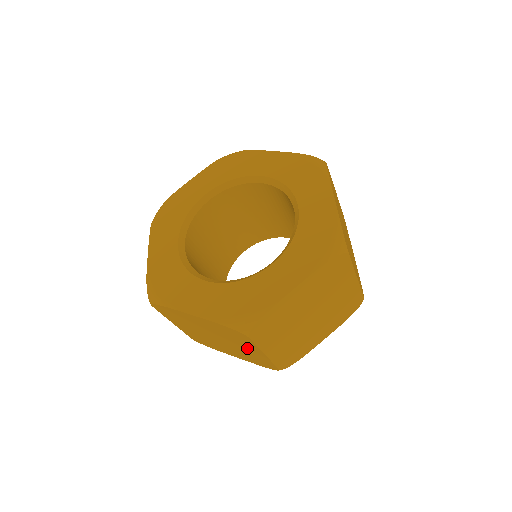
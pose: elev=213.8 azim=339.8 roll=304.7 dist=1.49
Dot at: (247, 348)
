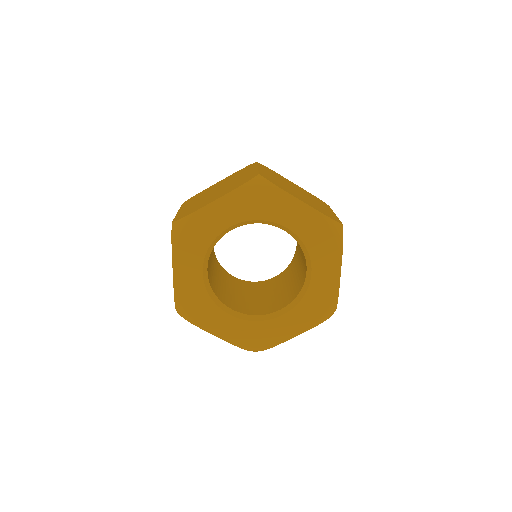
Dot at: occluded
